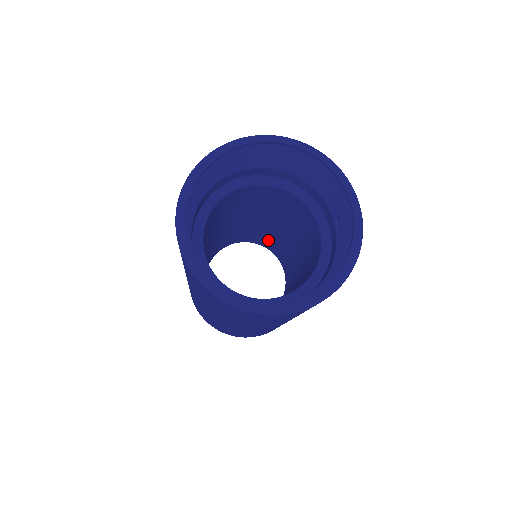
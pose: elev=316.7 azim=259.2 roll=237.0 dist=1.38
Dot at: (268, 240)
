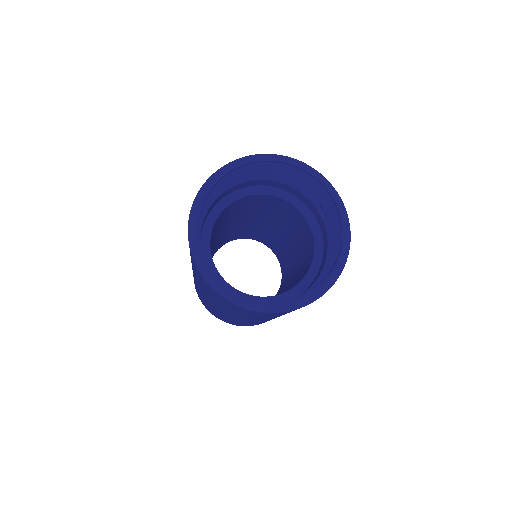
Dot at: (254, 233)
